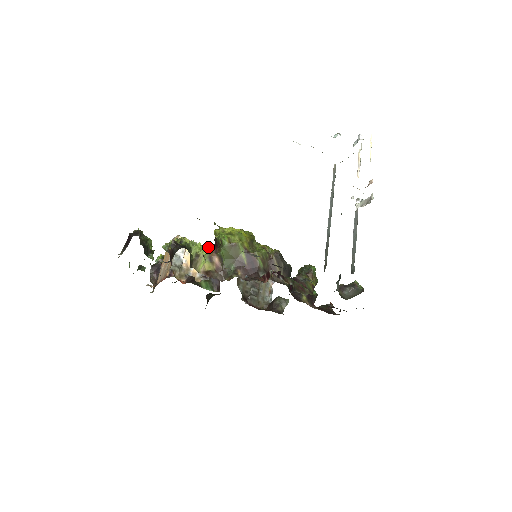
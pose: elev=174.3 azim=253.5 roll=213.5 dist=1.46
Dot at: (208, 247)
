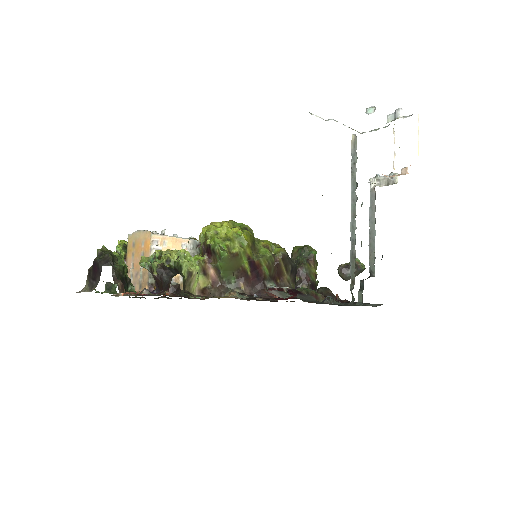
Dot at: (187, 238)
